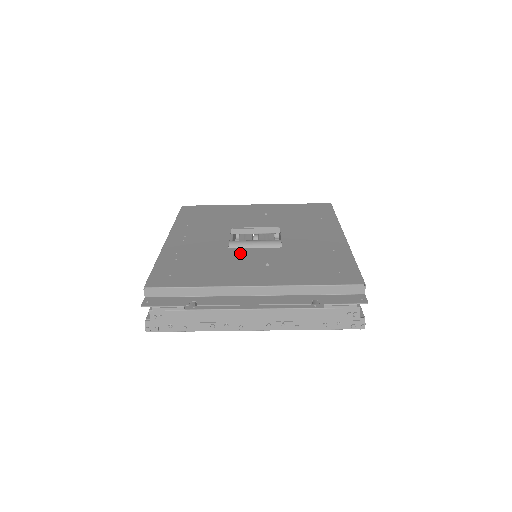
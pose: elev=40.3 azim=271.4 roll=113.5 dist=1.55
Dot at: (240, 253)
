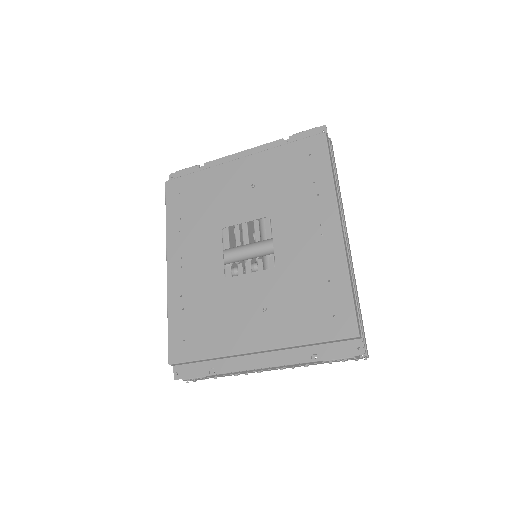
Dot at: (237, 287)
